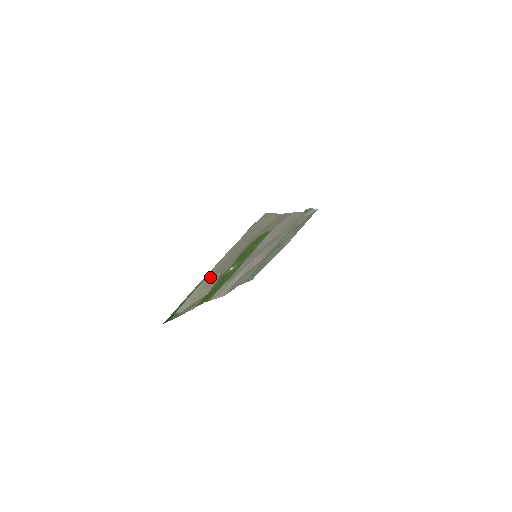
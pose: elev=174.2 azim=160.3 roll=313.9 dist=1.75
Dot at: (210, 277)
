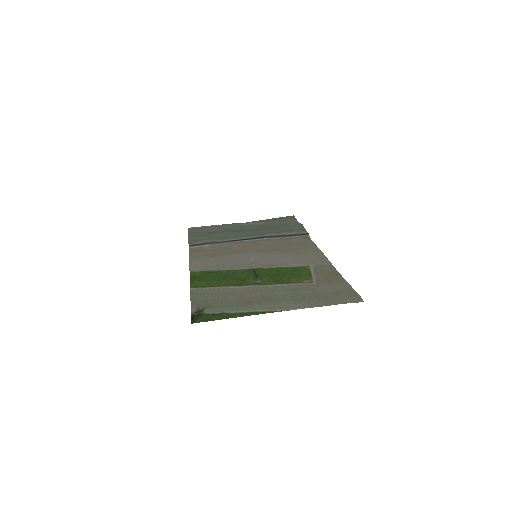
Dot at: (261, 301)
